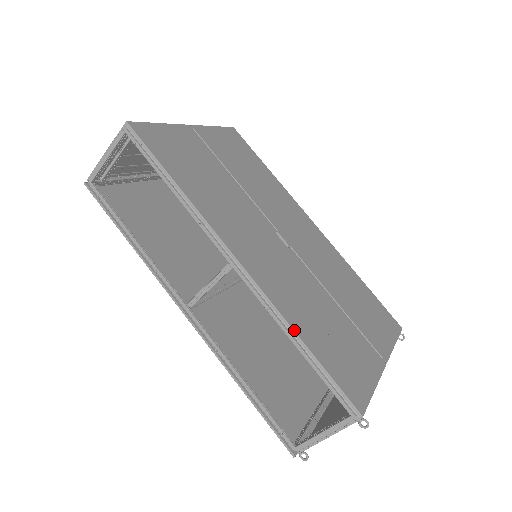
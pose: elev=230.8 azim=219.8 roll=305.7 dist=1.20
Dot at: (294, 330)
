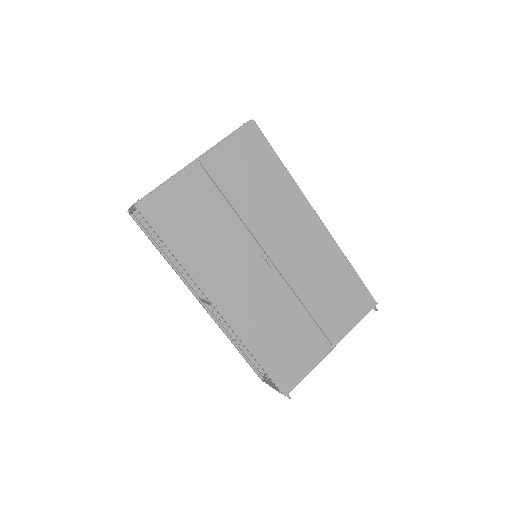
Dot at: (249, 349)
